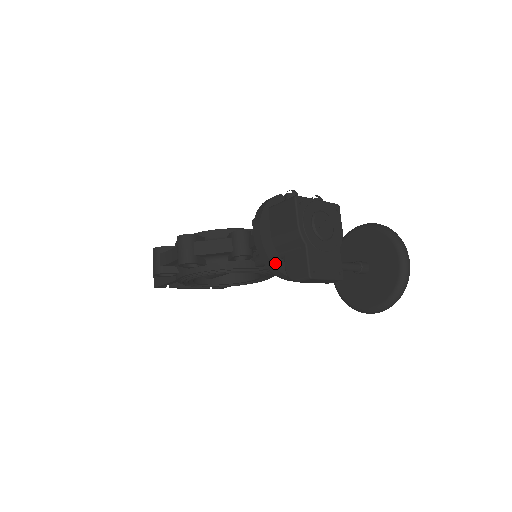
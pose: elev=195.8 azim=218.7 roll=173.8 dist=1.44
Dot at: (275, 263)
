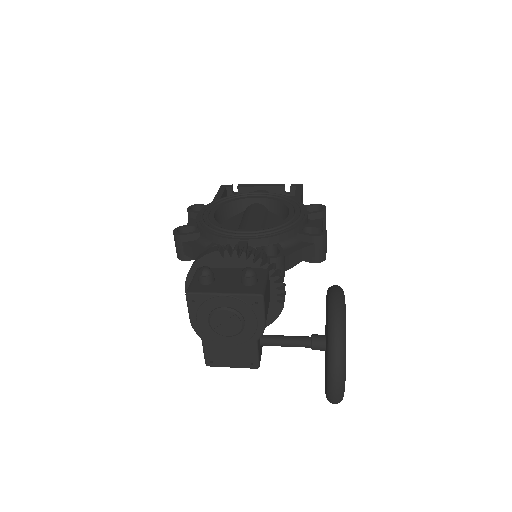
Dot at: occluded
